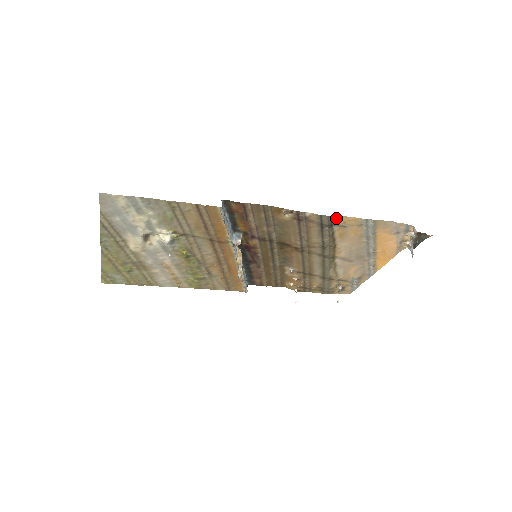
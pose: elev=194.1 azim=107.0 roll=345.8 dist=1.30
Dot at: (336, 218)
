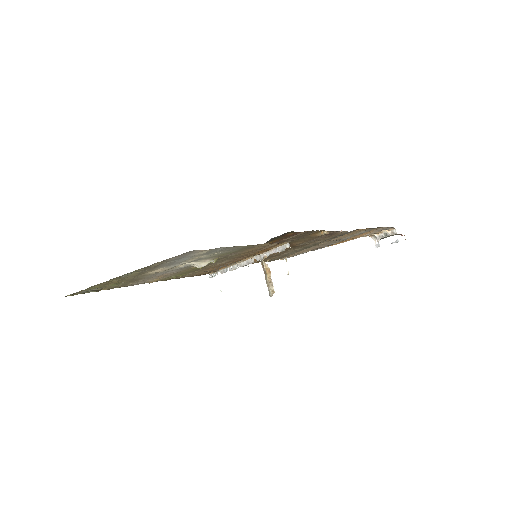
Dot at: (354, 230)
